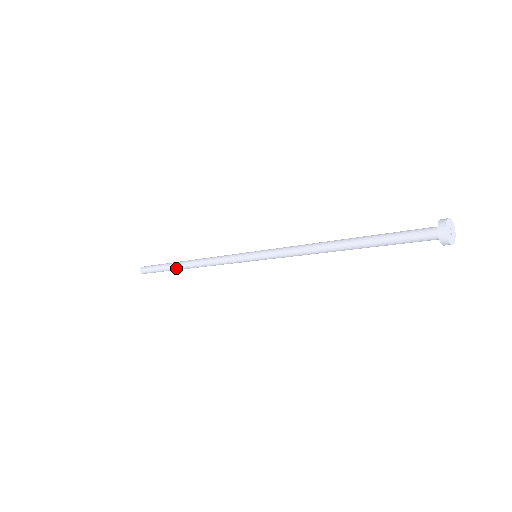
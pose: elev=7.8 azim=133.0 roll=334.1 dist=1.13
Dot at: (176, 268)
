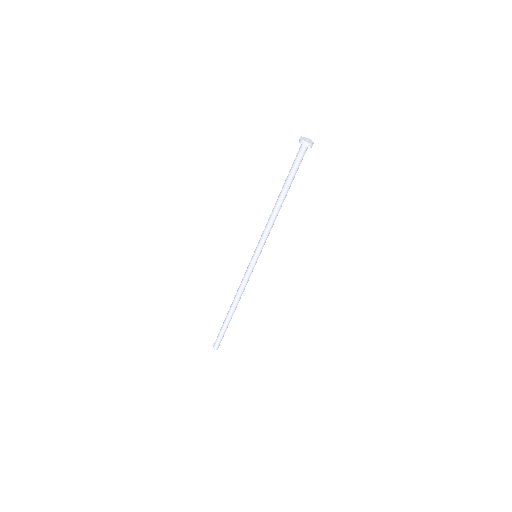
Dot at: (227, 316)
